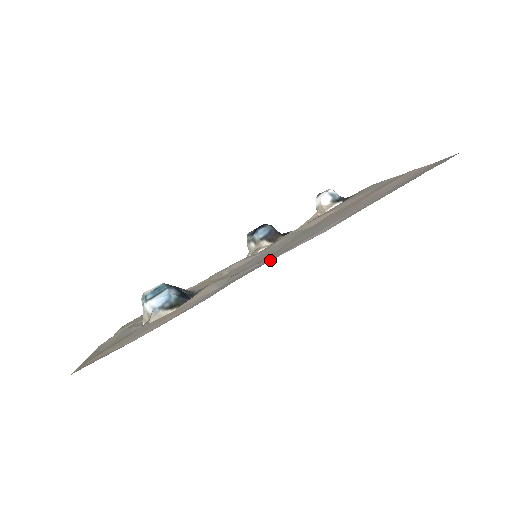
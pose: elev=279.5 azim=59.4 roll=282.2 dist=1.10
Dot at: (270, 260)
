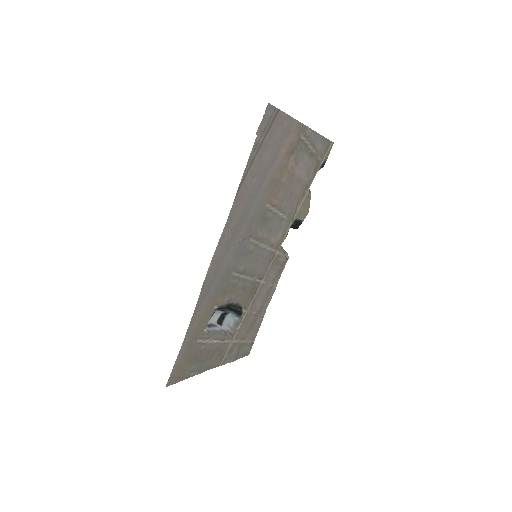
Dot at: (214, 257)
